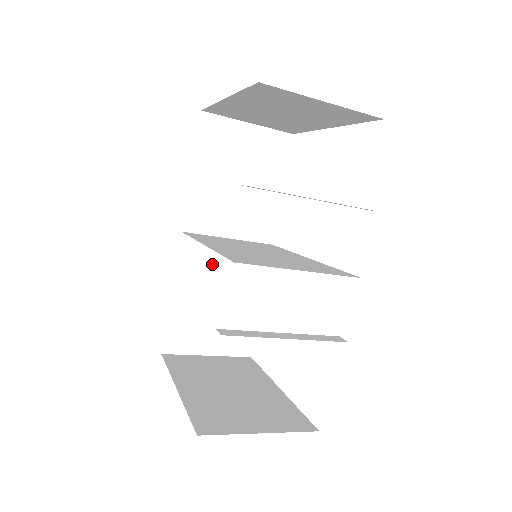
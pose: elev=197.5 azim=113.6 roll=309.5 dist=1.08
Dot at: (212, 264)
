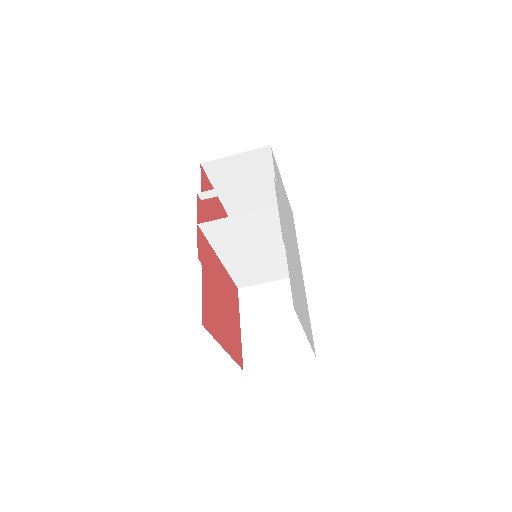
Dot at: (263, 301)
